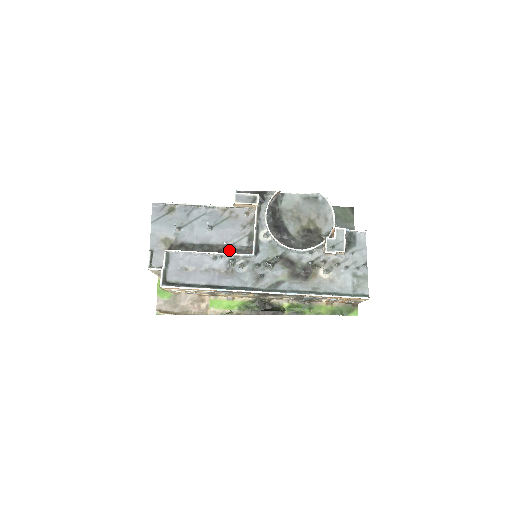
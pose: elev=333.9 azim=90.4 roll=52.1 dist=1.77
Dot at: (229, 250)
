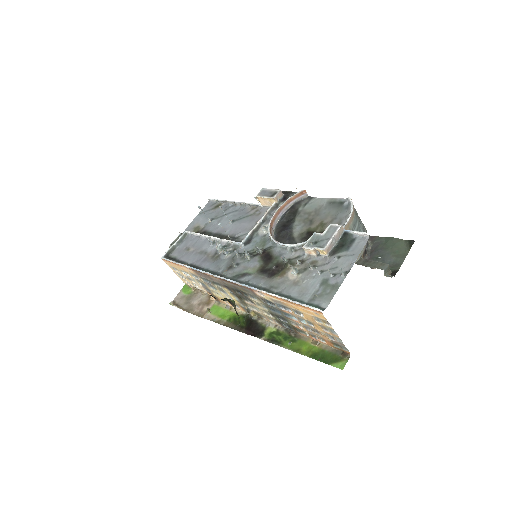
Dot at: (231, 240)
